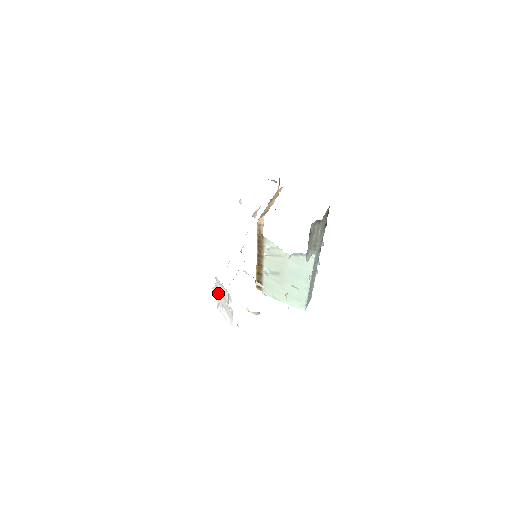
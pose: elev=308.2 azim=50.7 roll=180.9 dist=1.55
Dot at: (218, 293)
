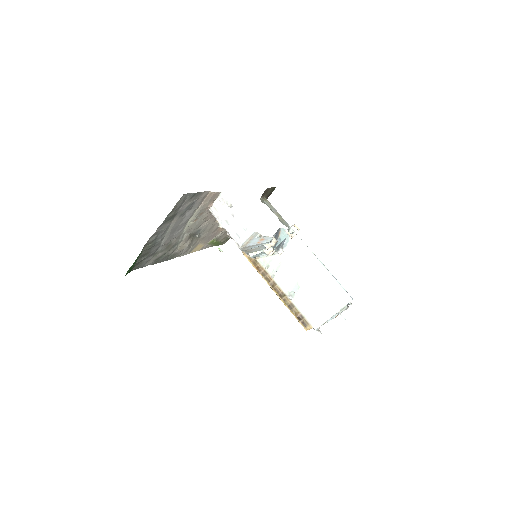
Dot at: (225, 226)
